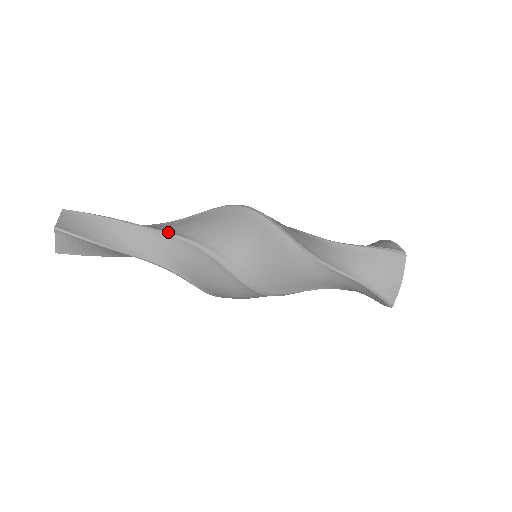
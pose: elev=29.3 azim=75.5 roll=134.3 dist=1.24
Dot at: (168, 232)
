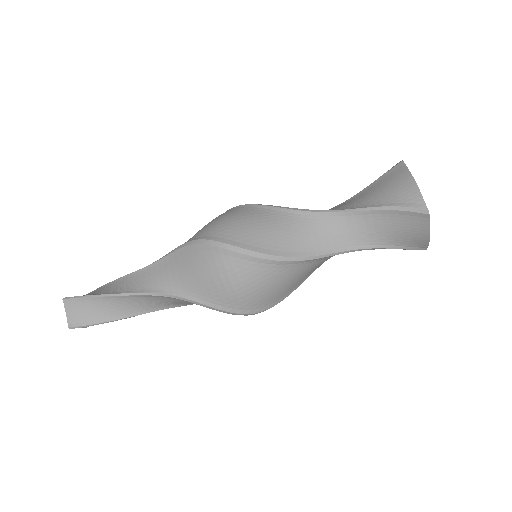
Dot at: (156, 261)
